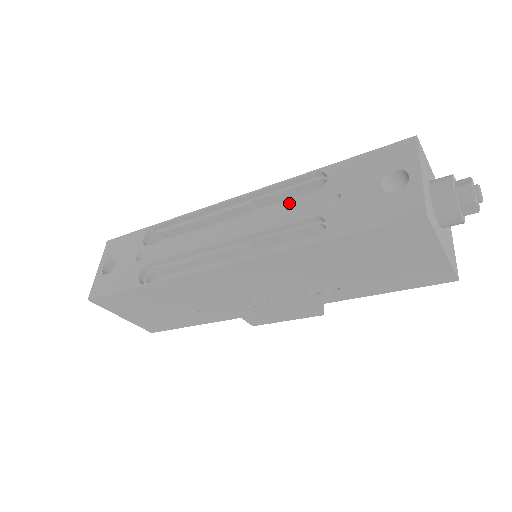
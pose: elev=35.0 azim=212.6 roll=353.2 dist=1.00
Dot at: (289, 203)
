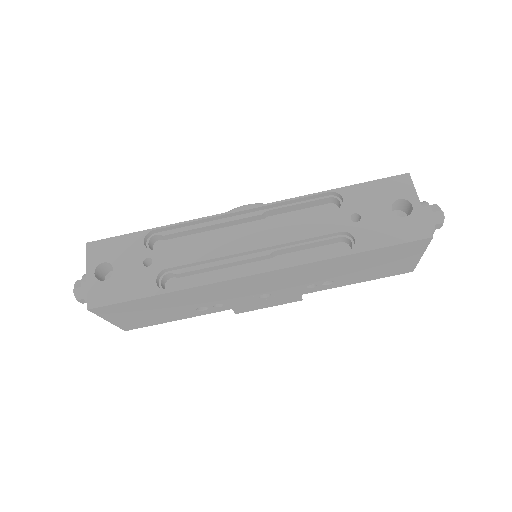
Dot at: (313, 218)
